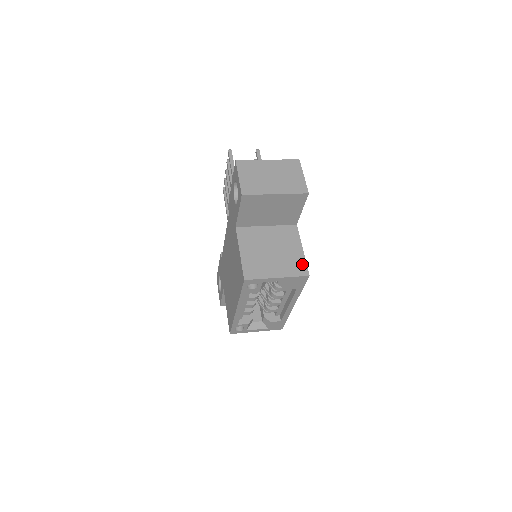
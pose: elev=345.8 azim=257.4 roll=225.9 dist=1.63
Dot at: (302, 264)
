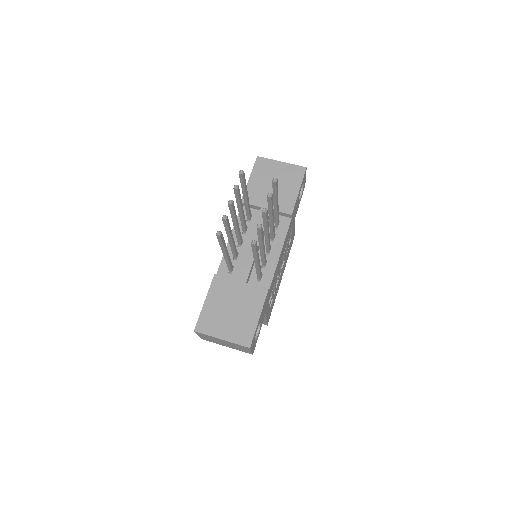
Dot at: (263, 322)
